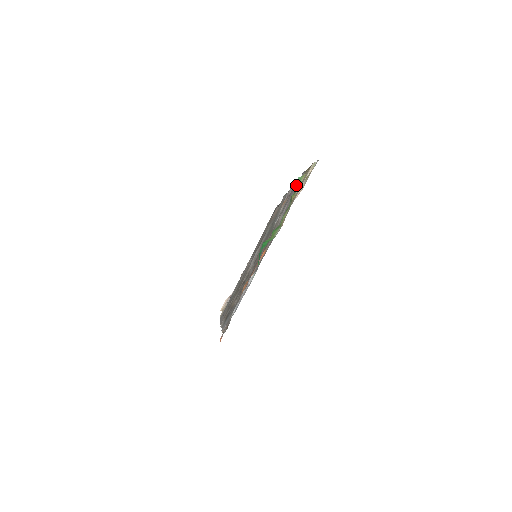
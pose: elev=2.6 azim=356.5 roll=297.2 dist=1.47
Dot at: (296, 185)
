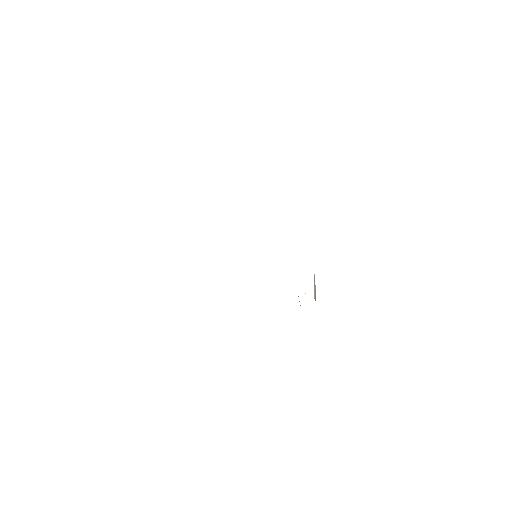
Dot at: occluded
